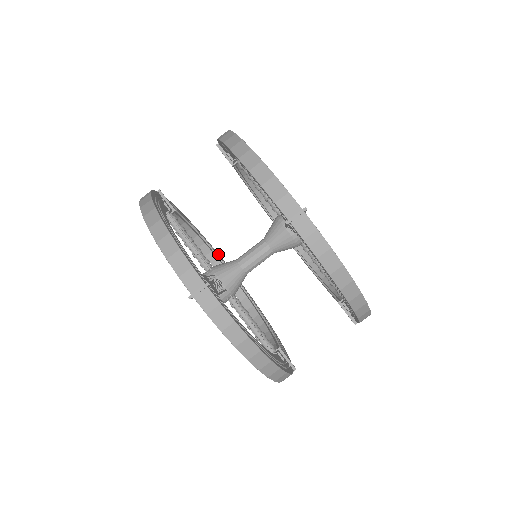
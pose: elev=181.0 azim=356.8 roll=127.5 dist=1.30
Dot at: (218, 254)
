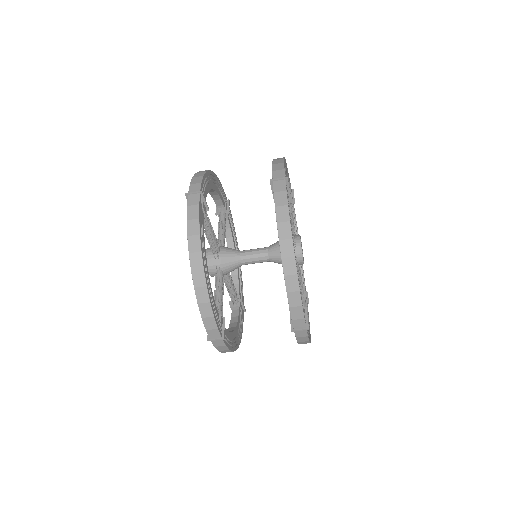
Dot at: (221, 186)
